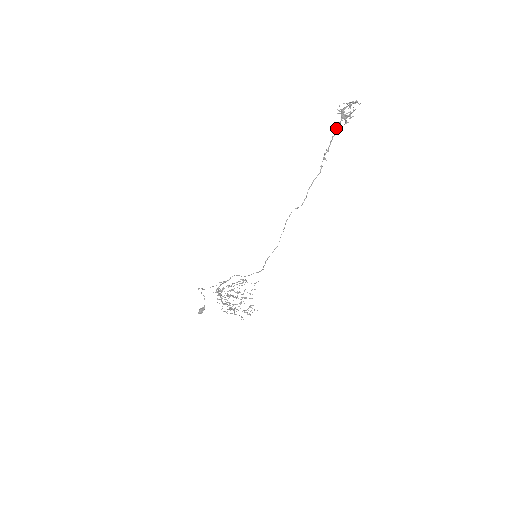
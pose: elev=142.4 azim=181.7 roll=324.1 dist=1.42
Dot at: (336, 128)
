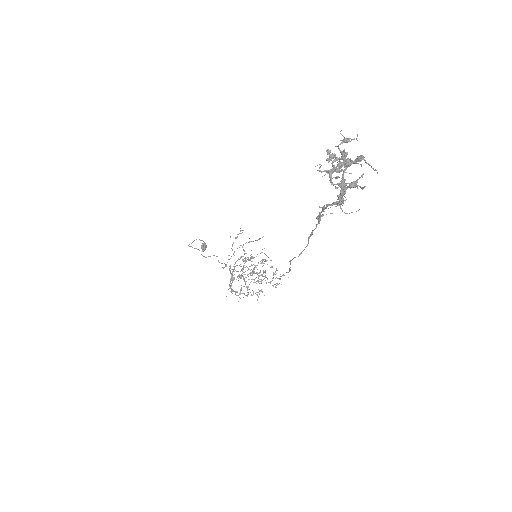
Dot at: (332, 205)
